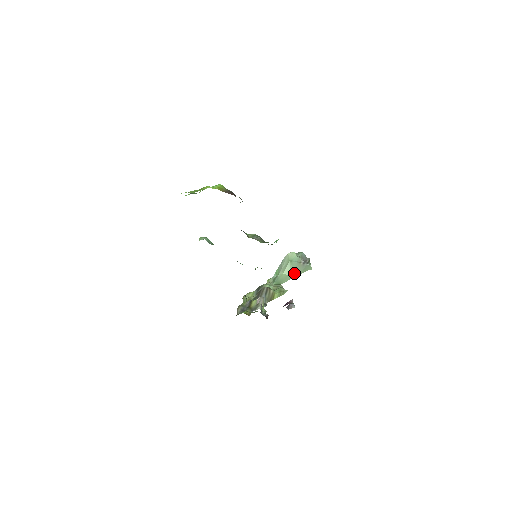
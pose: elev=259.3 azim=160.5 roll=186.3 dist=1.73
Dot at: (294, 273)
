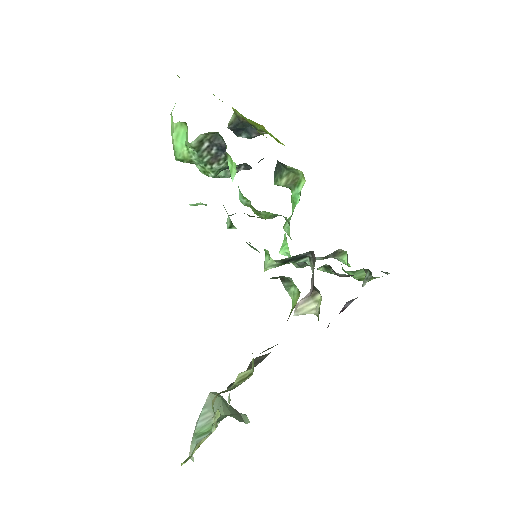
Dot at: (236, 417)
